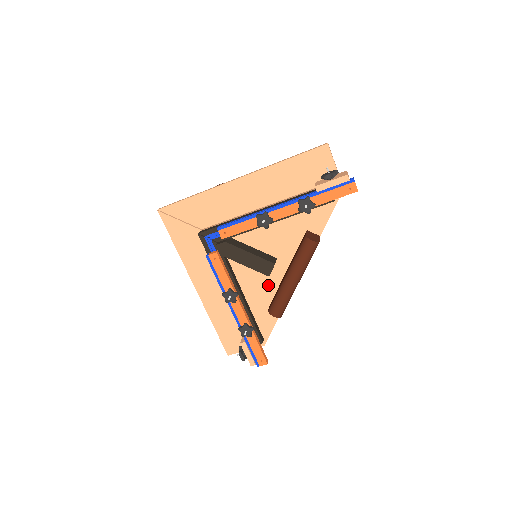
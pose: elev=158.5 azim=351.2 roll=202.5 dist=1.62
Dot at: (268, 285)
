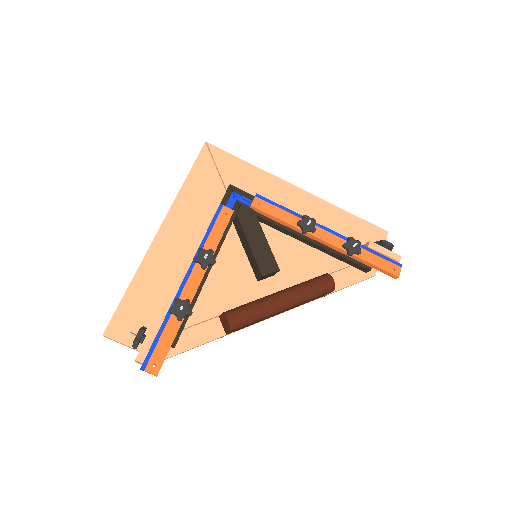
Dot at: (241, 292)
